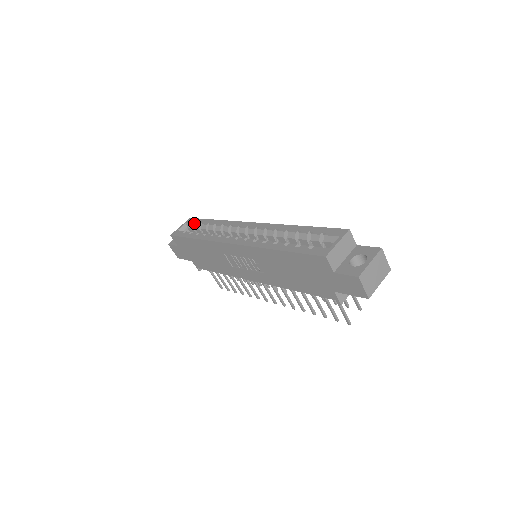
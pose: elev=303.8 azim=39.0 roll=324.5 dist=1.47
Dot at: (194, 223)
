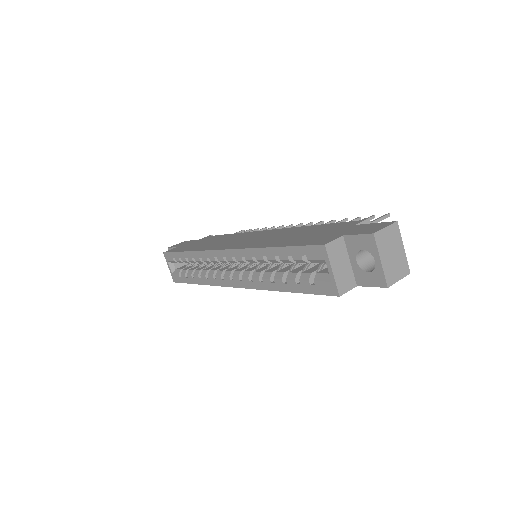
Dot at: (174, 259)
